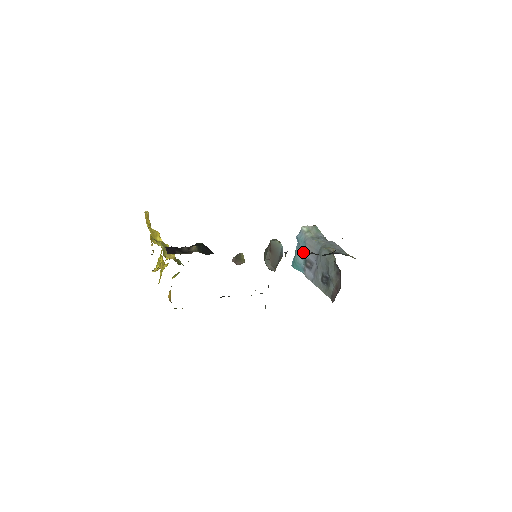
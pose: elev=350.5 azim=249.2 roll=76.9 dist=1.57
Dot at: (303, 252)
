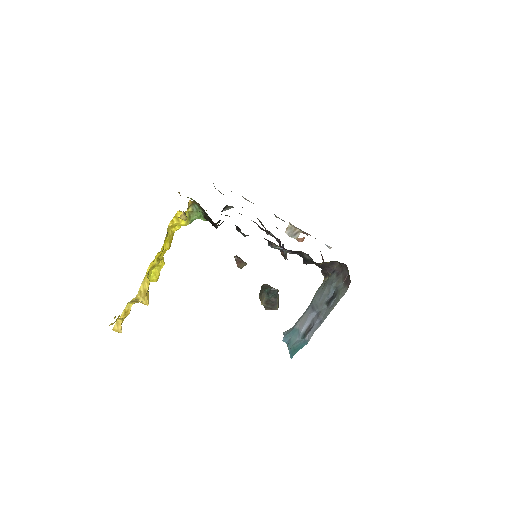
Dot at: (297, 335)
